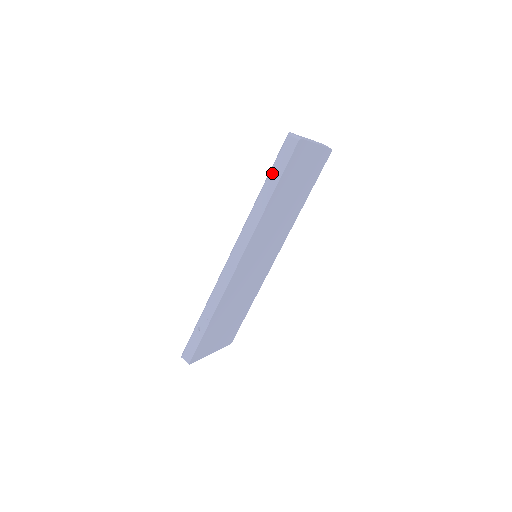
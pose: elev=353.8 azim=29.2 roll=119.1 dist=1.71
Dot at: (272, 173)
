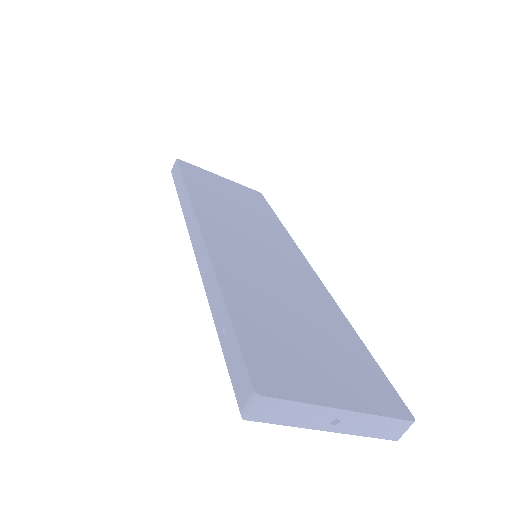
Dot at: (176, 185)
